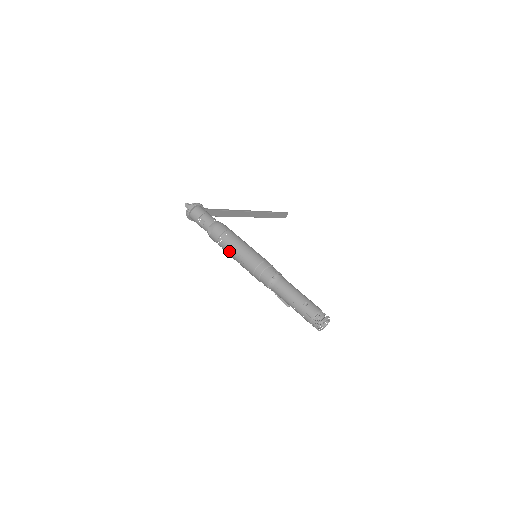
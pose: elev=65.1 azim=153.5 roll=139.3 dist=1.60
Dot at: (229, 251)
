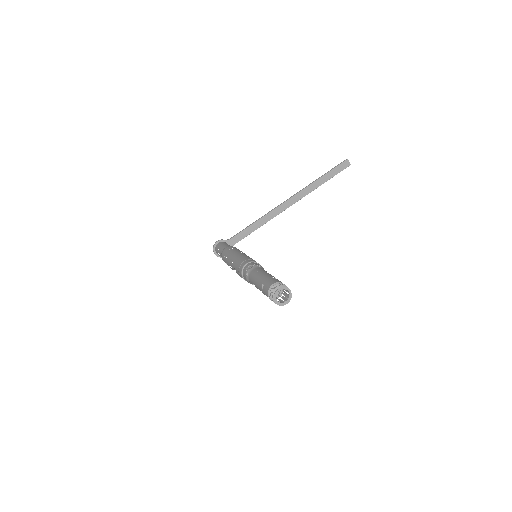
Dot at: occluded
